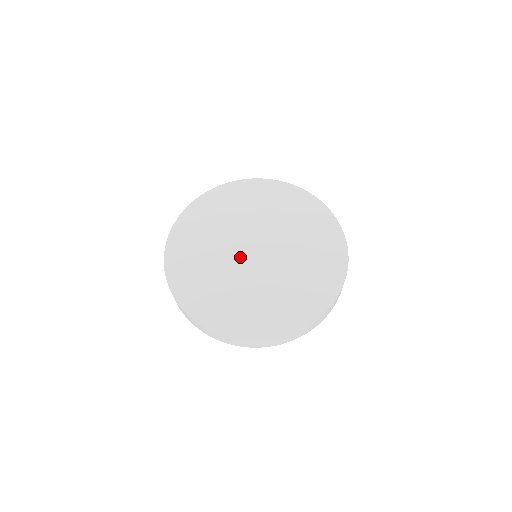
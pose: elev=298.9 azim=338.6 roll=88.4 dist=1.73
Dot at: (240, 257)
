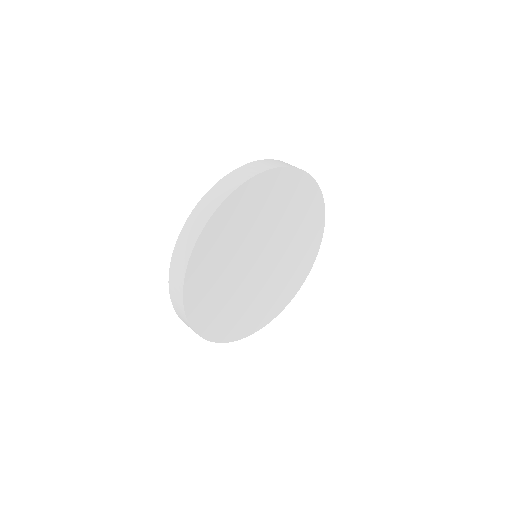
Dot at: (253, 256)
